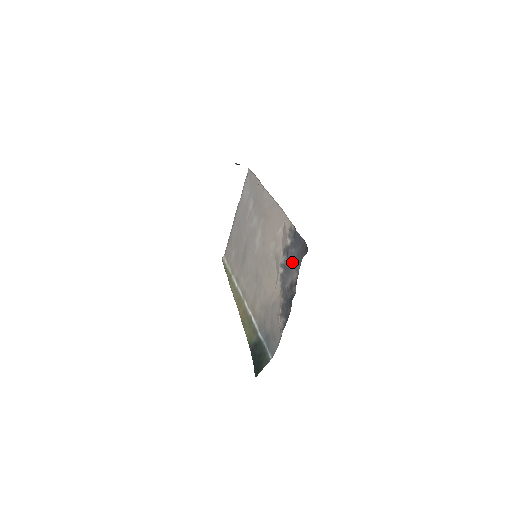
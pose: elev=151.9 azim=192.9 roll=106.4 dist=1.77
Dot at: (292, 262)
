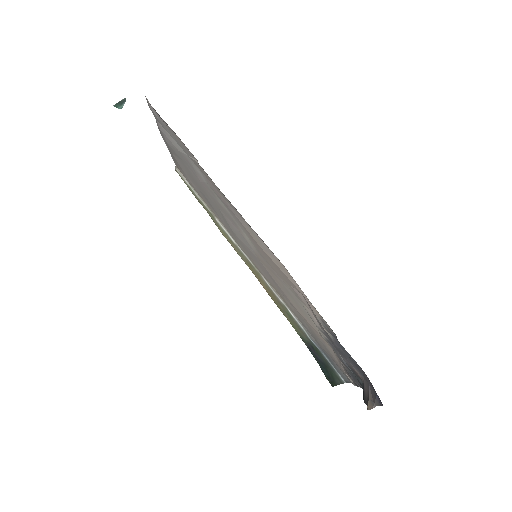
Dot at: (345, 357)
